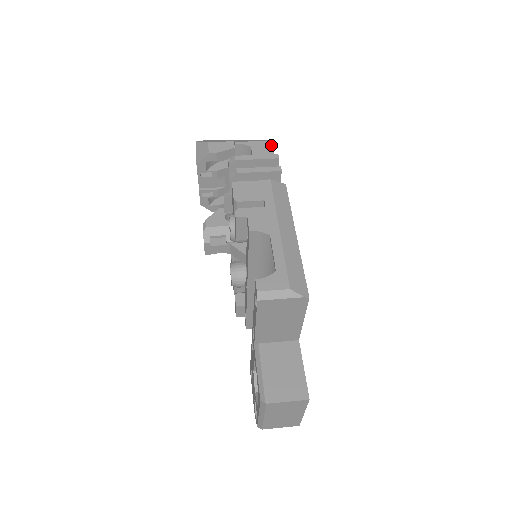
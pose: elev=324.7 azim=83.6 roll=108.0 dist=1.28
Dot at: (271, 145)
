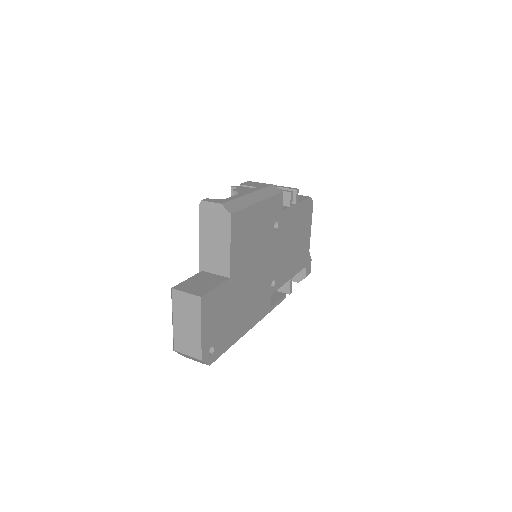
Dot at: (308, 197)
